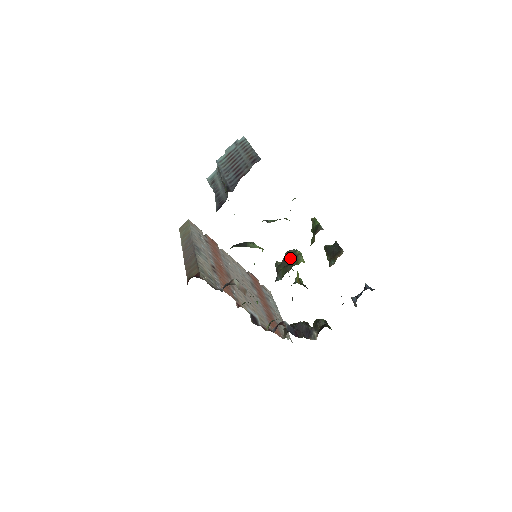
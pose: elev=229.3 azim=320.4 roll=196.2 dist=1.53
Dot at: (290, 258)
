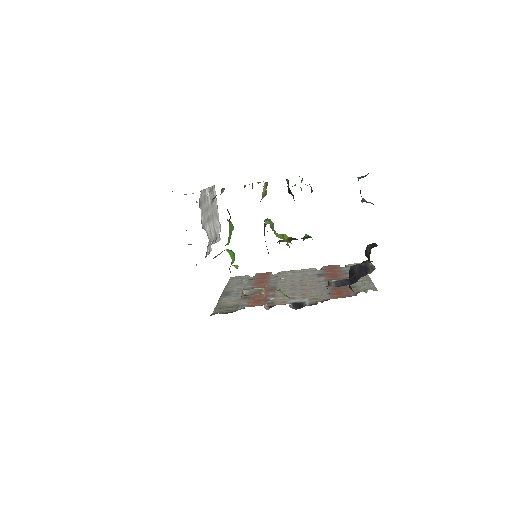
Dot at: occluded
